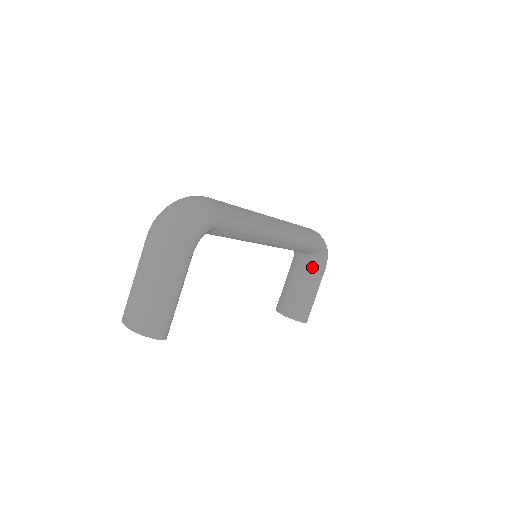
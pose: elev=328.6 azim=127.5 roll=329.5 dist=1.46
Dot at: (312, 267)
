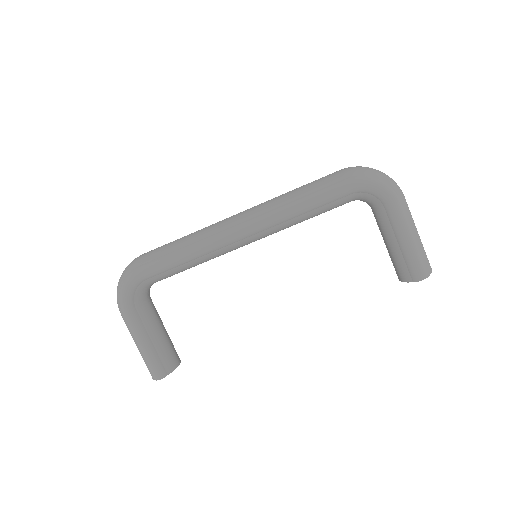
Dot at: (377, 210)
